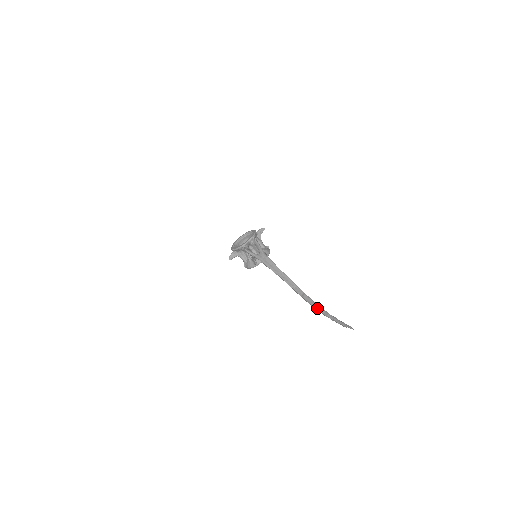
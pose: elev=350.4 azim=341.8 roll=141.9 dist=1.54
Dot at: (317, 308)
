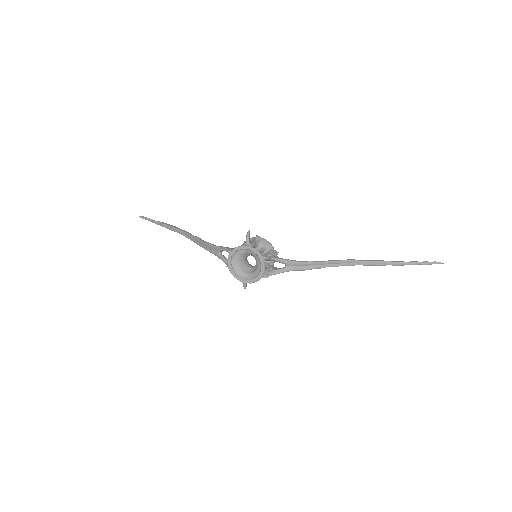
Dot at: occluded
